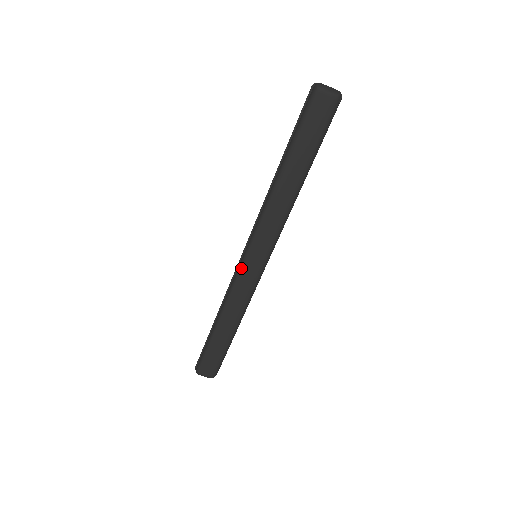
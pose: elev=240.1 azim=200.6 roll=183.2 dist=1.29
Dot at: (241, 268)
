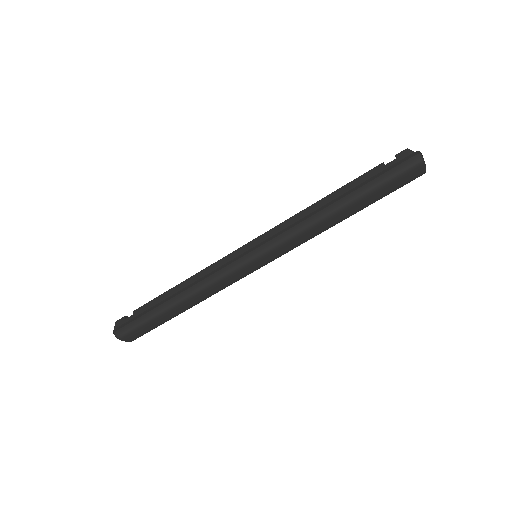
Dot at: (241, 267)
